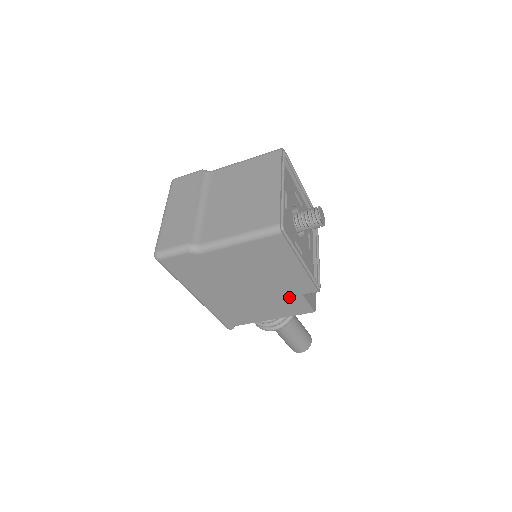
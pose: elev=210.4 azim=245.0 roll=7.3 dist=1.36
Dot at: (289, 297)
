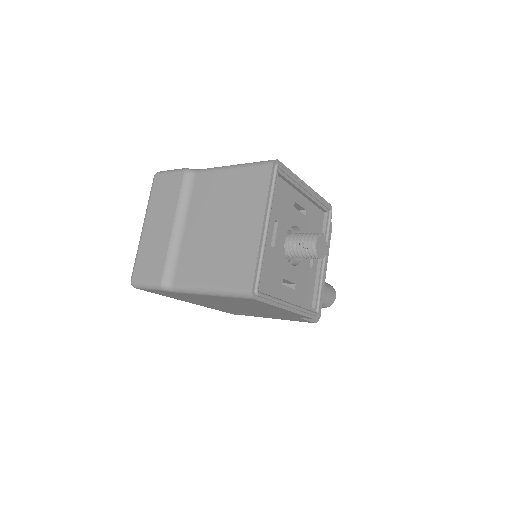
Dot at: (285, 316)
